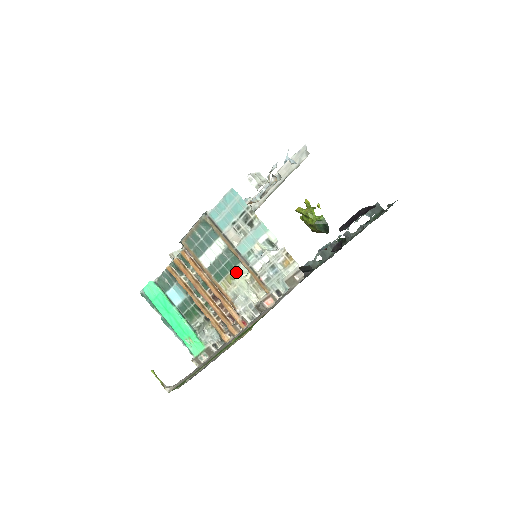
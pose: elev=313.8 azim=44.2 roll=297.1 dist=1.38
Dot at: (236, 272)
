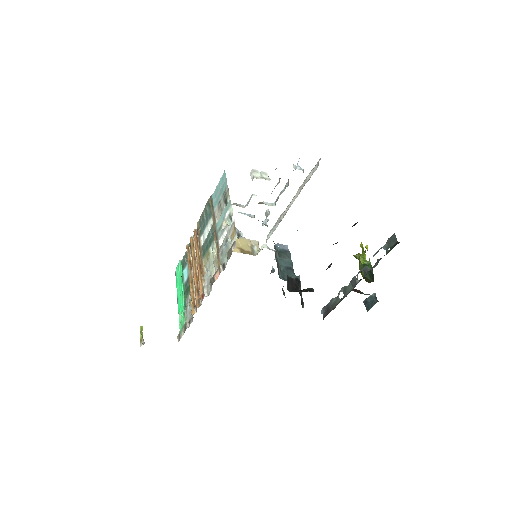
Dot at: (212, 248)
